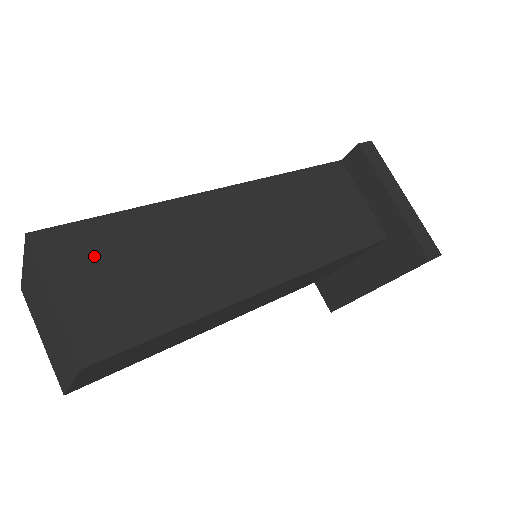
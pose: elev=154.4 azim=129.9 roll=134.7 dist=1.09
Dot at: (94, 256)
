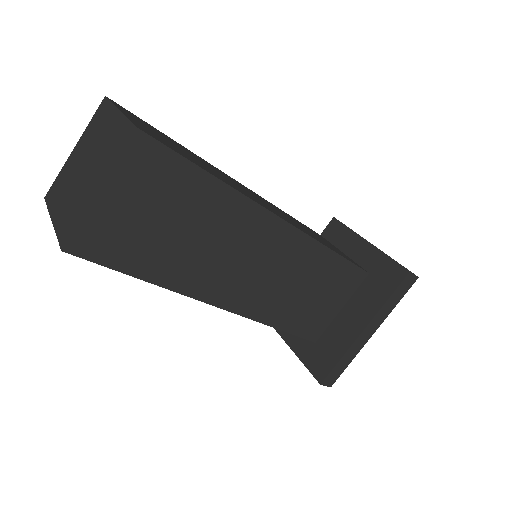
Dot at: (150, 127)
